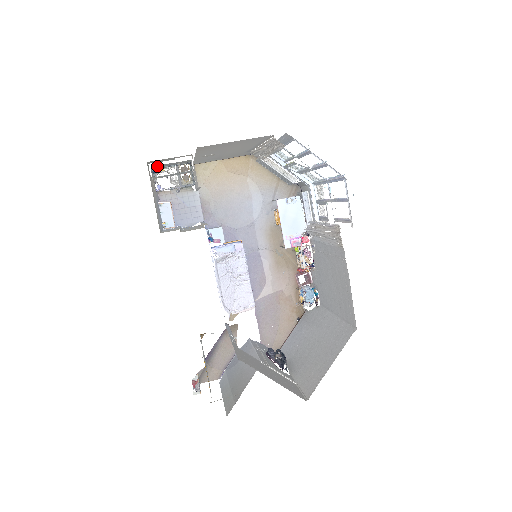
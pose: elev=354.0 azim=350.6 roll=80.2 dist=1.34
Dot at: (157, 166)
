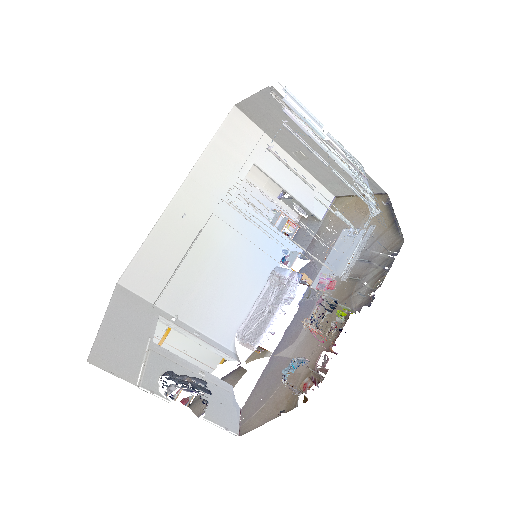
Dot at: occluded
